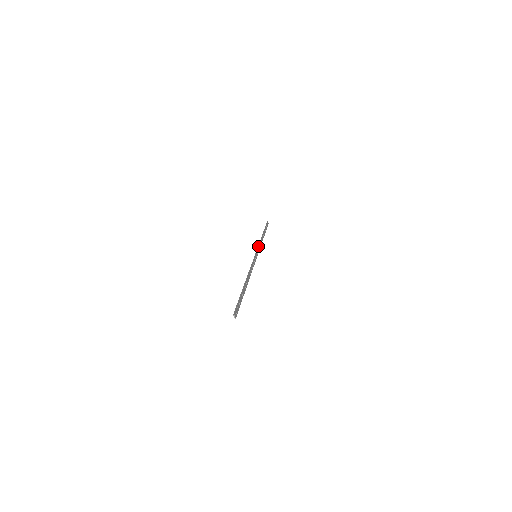
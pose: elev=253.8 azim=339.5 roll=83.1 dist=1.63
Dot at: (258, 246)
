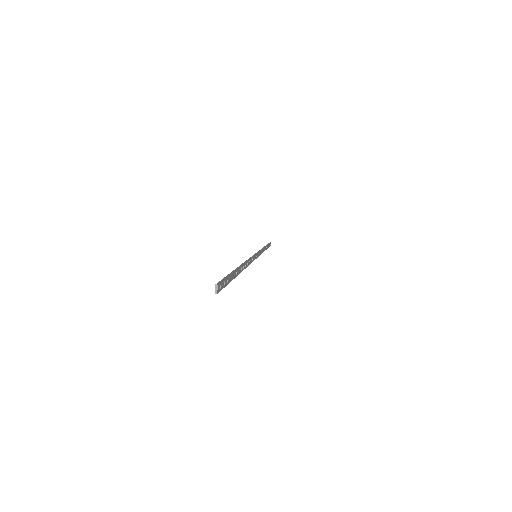
Dot at: (260, 250)
